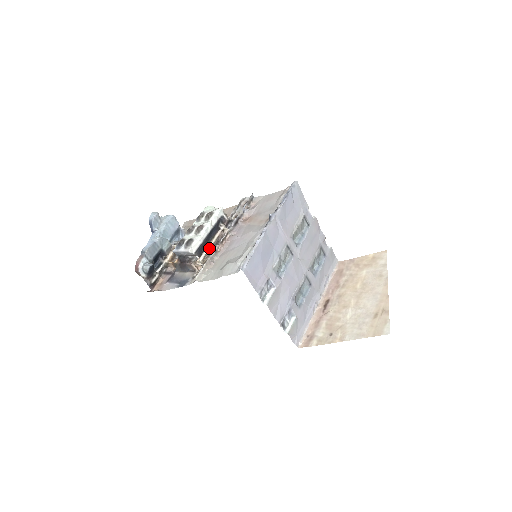
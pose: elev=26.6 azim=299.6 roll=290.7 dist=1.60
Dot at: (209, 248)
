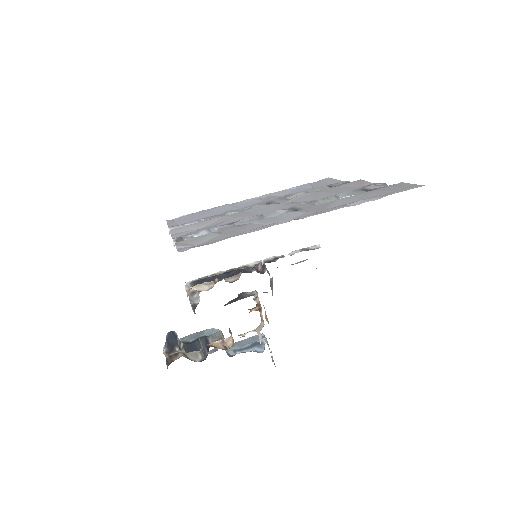
Dot at: (215, 281)
